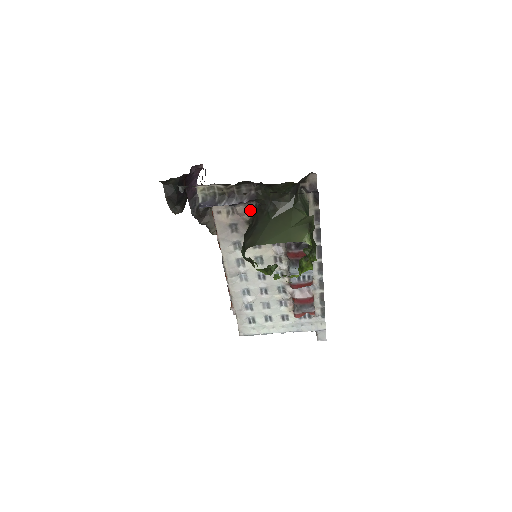
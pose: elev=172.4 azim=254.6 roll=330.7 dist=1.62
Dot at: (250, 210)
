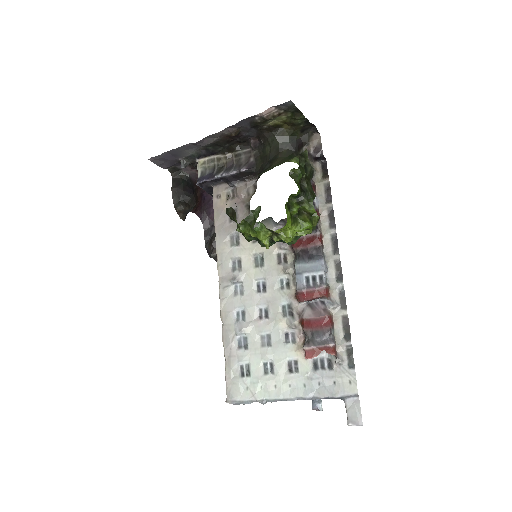
Dot at: (251, 191)
